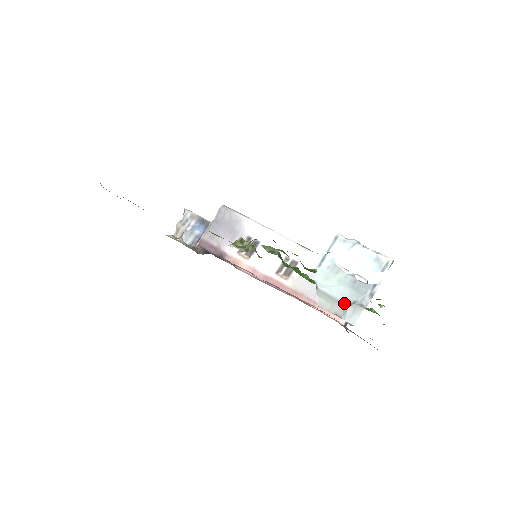
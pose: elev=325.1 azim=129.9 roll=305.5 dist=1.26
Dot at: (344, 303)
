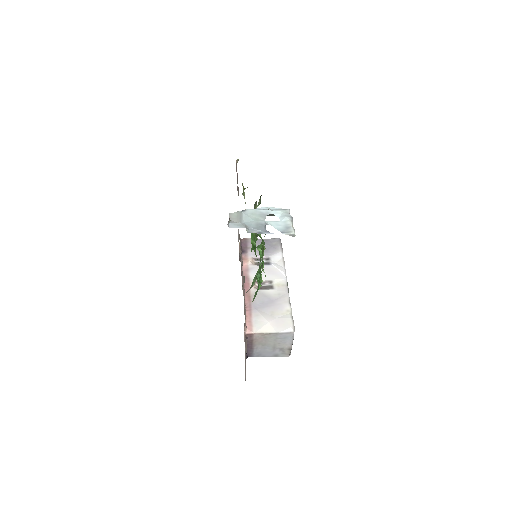
Dot at: (242, 223)
